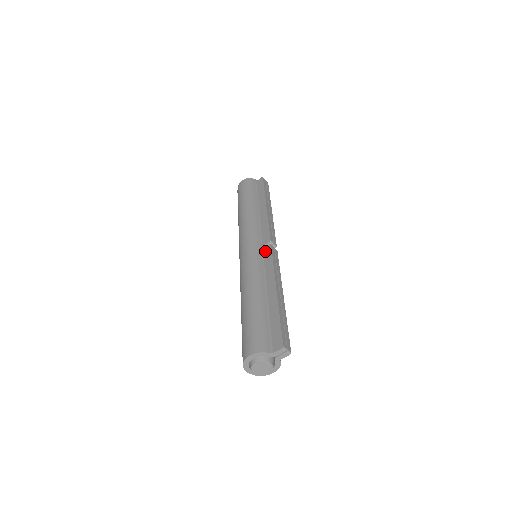
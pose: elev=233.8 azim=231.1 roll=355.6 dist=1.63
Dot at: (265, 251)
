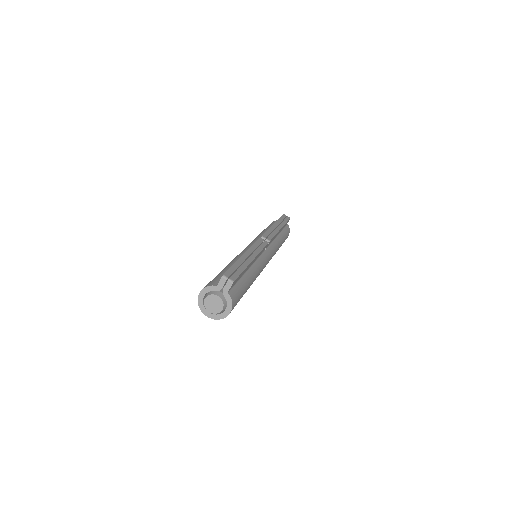
Dot at: occluded
